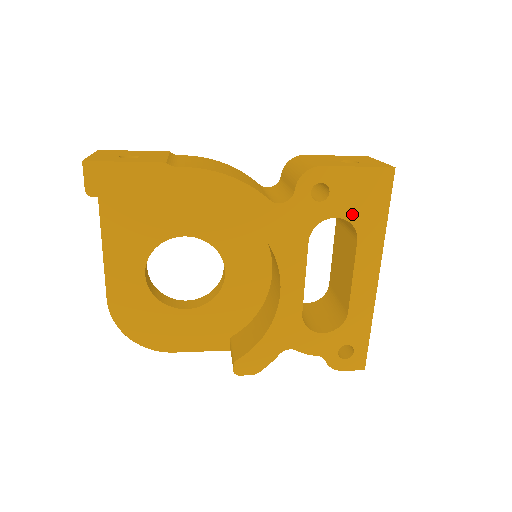
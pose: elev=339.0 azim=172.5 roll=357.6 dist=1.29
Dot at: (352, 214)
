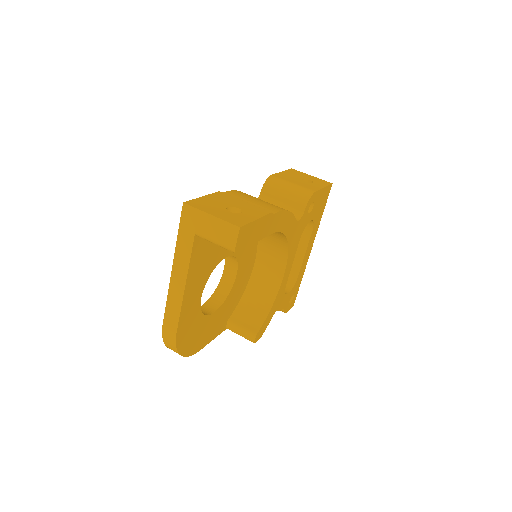
Dot at: (315, 216)
